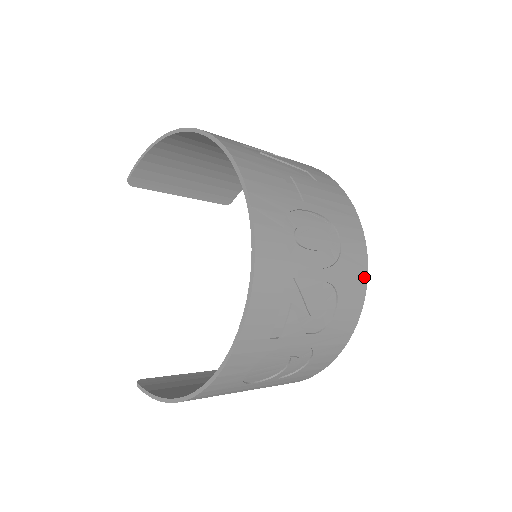
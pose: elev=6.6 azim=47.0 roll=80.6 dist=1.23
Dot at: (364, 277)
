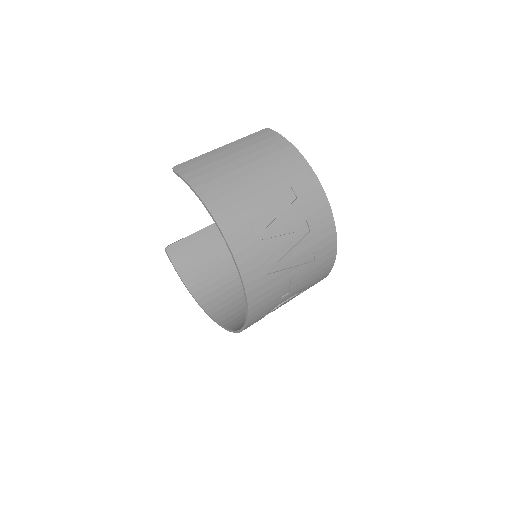
Dot at: occluded
